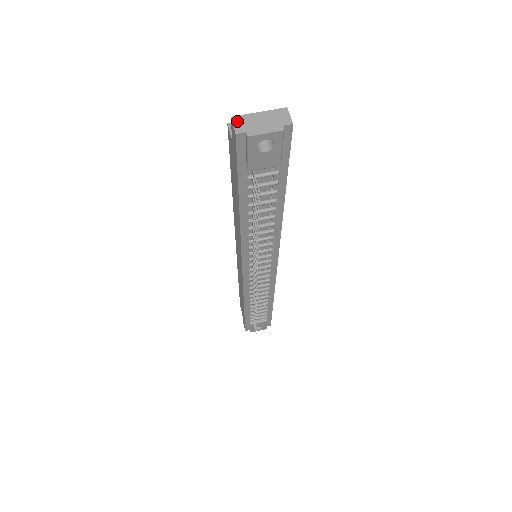
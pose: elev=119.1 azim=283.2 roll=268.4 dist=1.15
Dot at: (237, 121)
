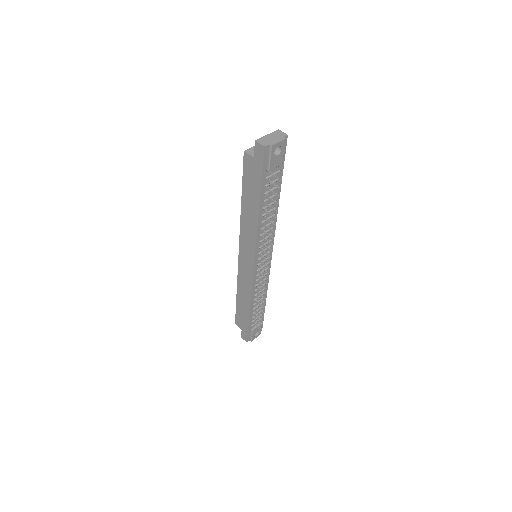
Dot at: (260, 141)
